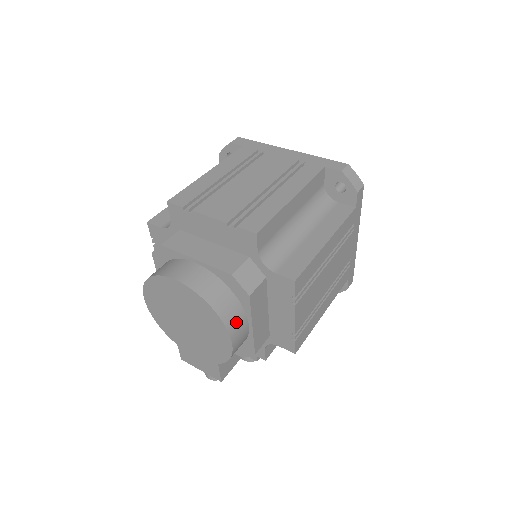
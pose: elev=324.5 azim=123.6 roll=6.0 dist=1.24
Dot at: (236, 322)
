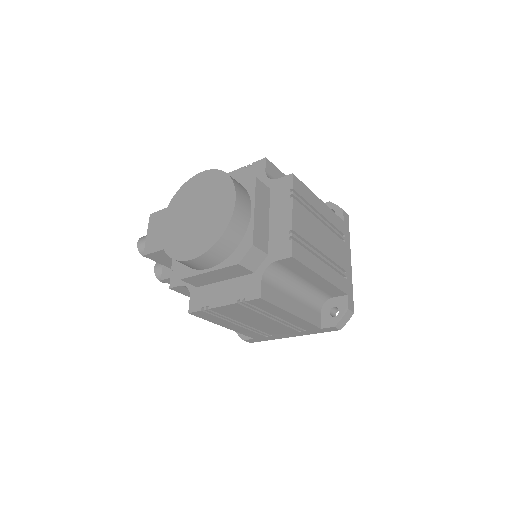
Dot at: (212, 258)
